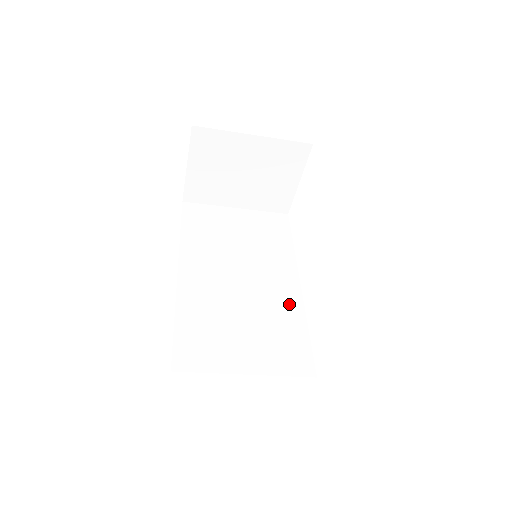
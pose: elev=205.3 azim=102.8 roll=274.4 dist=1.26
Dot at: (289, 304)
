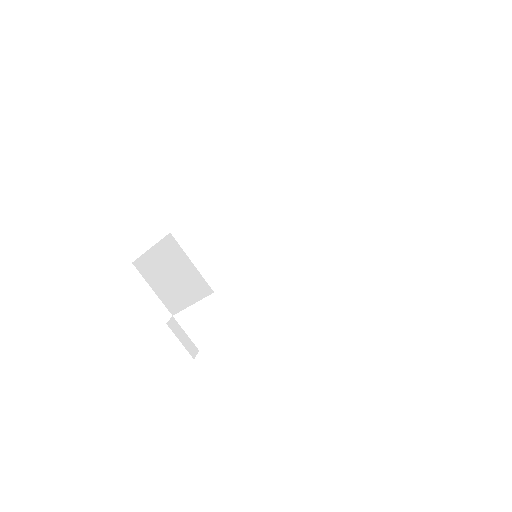
Dot at: (289, 290)
